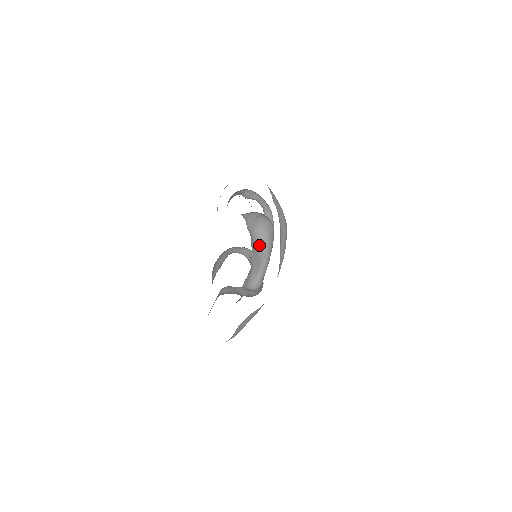
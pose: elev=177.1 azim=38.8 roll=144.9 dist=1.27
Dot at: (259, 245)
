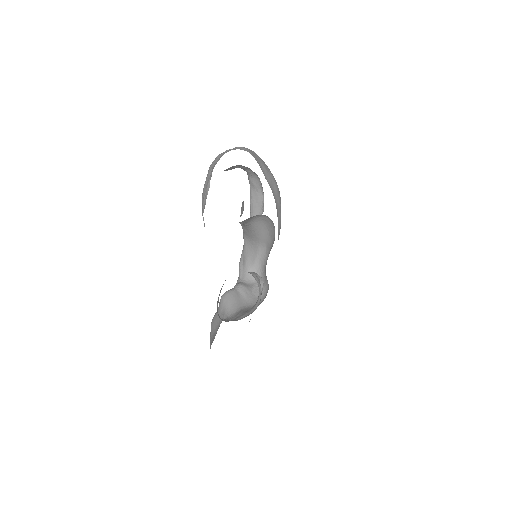
Dot at: (254, 233)
